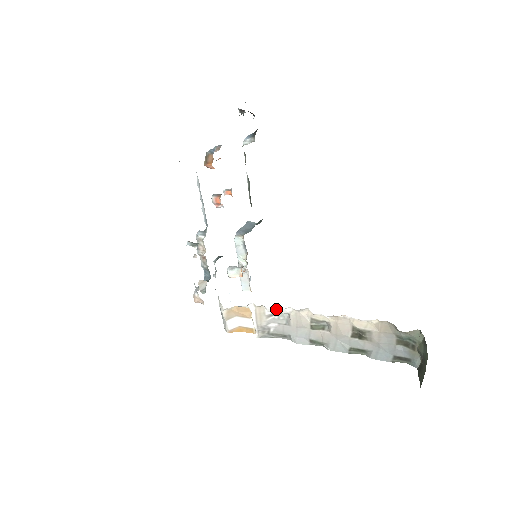
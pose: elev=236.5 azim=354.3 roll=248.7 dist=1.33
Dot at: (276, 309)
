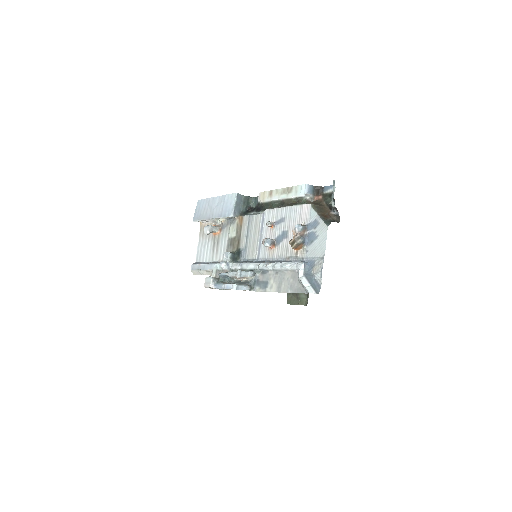
Dot at: occluded
